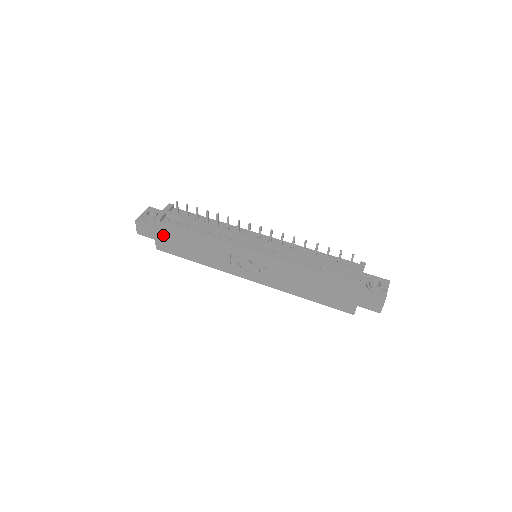
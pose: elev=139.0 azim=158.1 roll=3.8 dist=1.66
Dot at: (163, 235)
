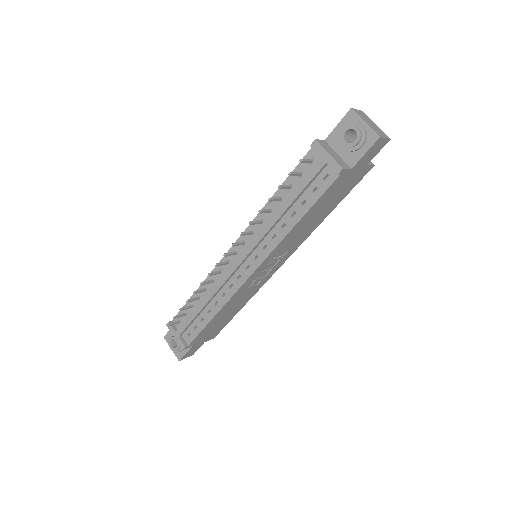
Dot at: (203, 339)
